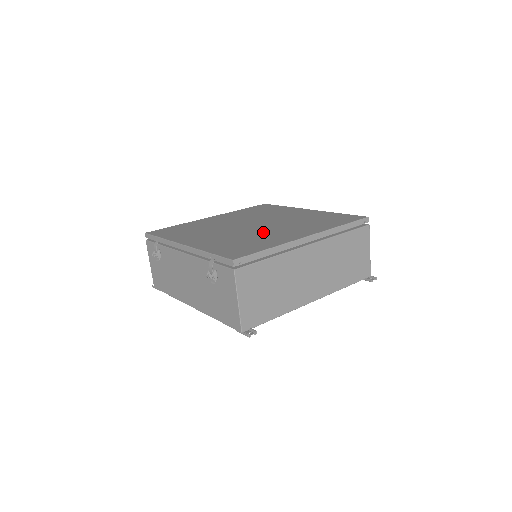
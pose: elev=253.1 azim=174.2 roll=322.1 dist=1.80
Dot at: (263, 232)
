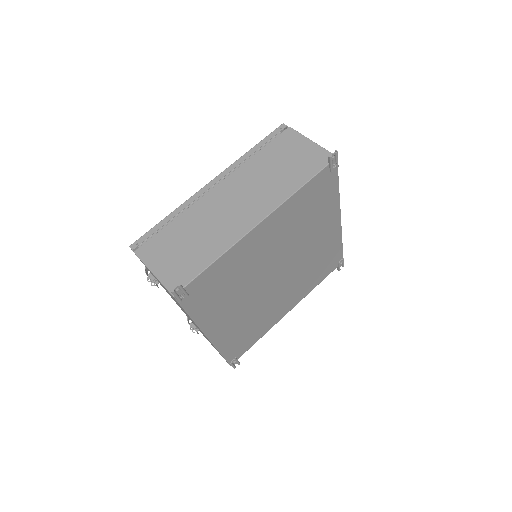
Dot at: occluded
